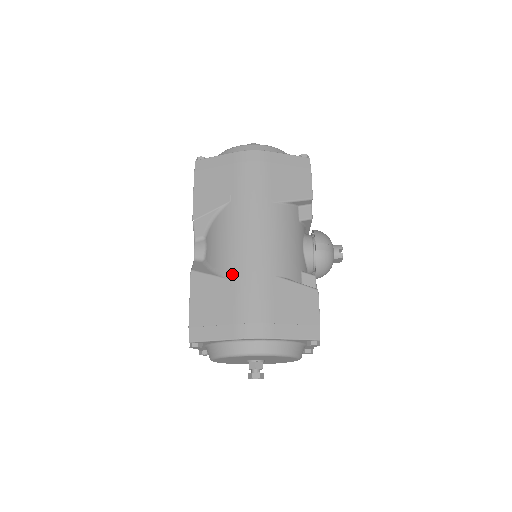
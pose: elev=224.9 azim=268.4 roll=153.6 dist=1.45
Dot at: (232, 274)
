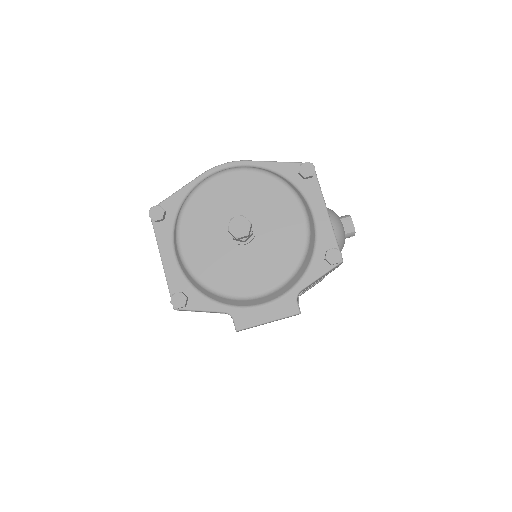
Dot at: occluded
